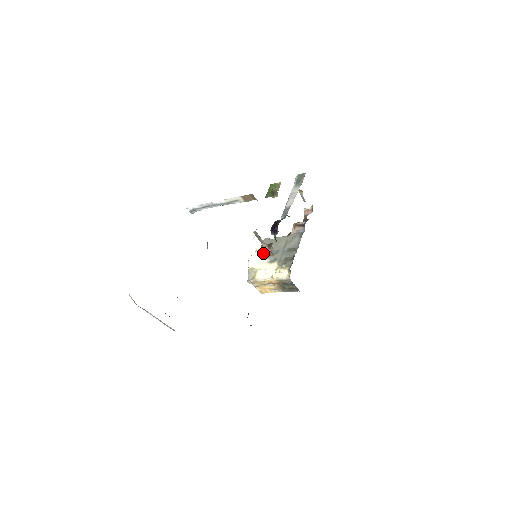
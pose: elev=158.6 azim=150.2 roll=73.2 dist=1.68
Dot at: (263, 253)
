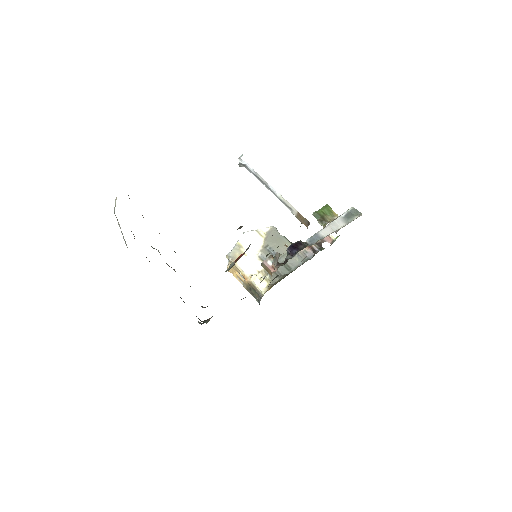
Dot at: (265, 265)
